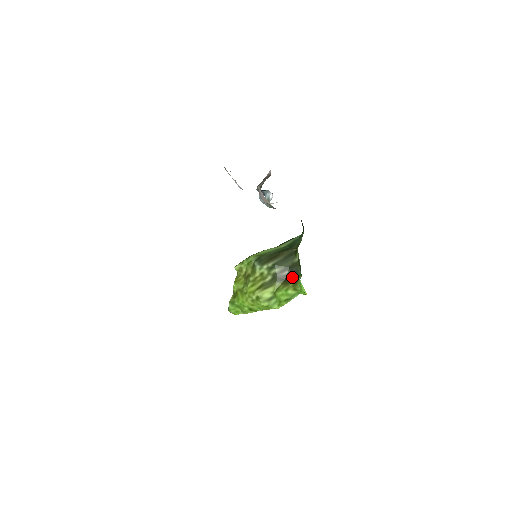
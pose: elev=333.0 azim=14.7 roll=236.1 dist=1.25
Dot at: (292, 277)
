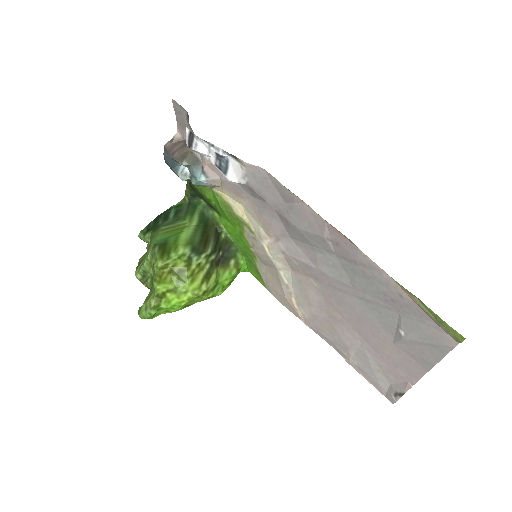
Dot at: (228, 258)
